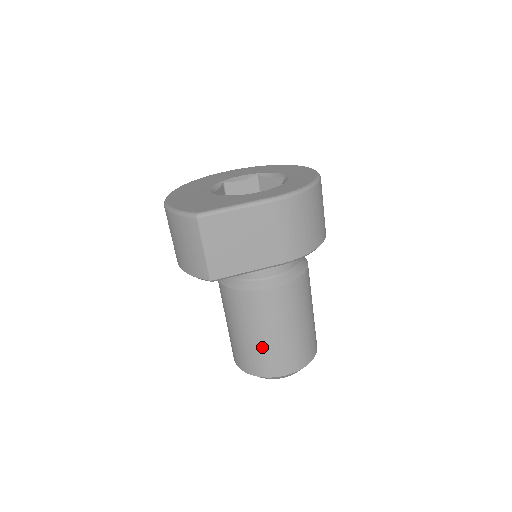
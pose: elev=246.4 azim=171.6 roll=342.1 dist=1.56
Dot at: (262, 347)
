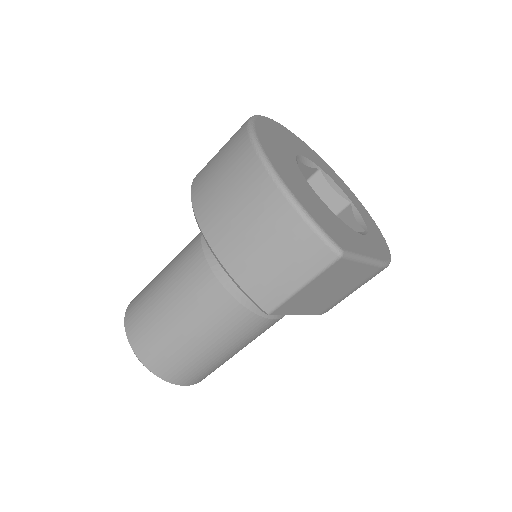
Dot at: (200, 359)
